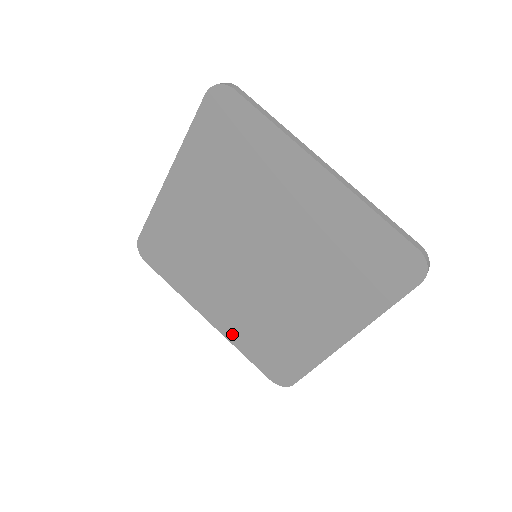
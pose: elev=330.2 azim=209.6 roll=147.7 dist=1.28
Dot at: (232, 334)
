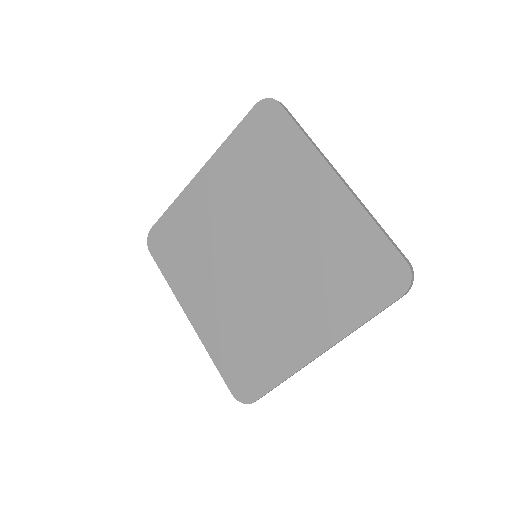
Dot at: (209, 337)
